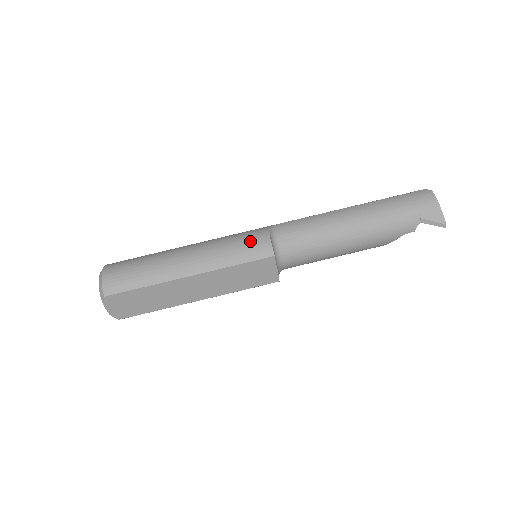
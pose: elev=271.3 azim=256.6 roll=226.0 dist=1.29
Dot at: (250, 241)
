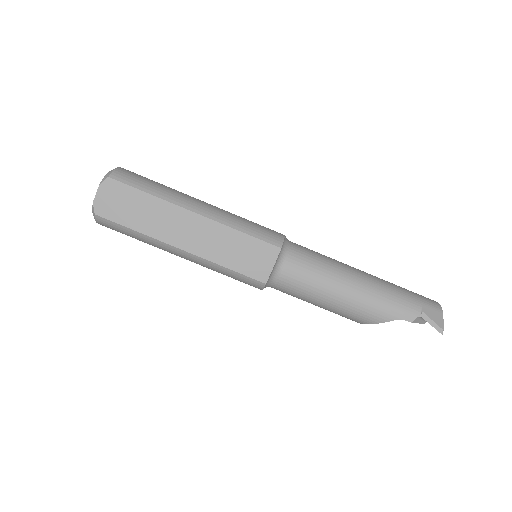
Dot at: (266, 228)
